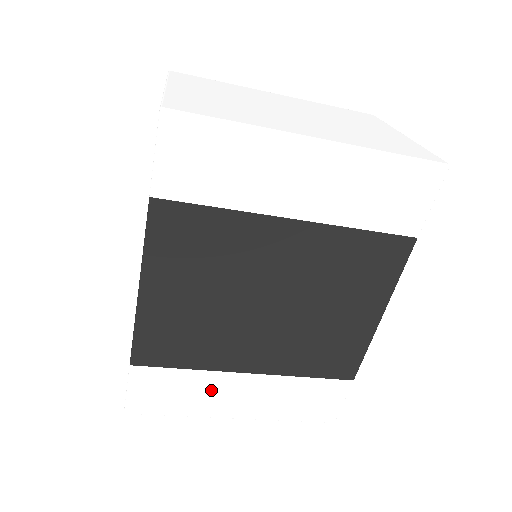
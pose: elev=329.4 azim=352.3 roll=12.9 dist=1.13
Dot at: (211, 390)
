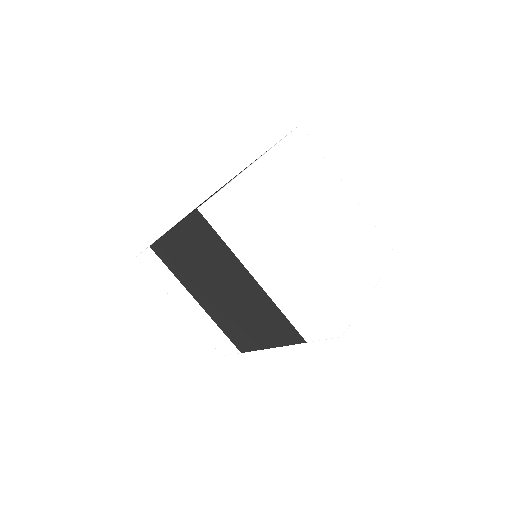
Dot at: (177, 289)
